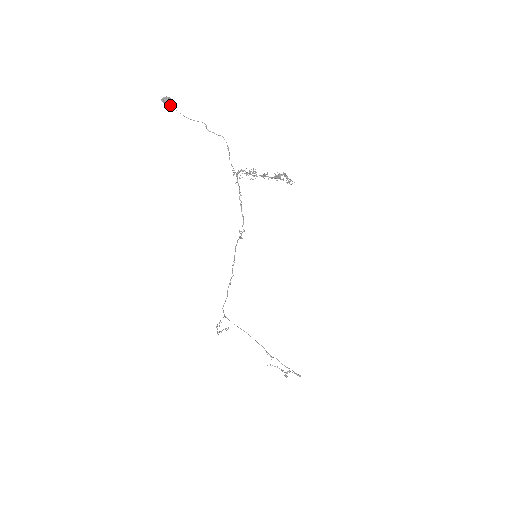
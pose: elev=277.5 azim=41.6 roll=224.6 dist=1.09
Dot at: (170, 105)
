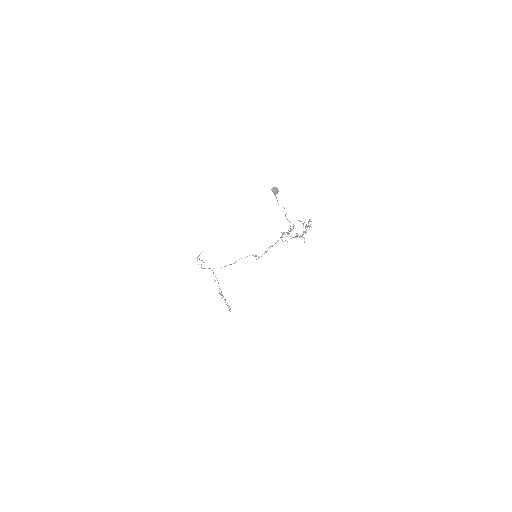
Dot at: (275, 194)
